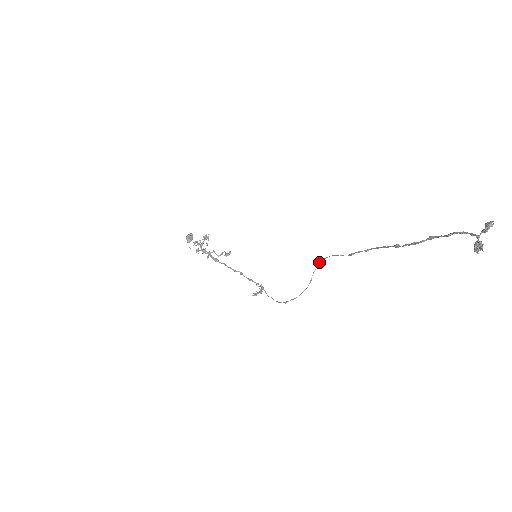
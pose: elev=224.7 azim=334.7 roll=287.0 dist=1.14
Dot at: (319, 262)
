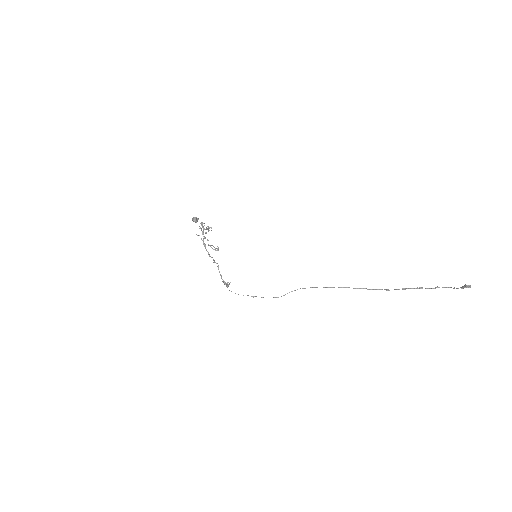
Dot at: occluded
